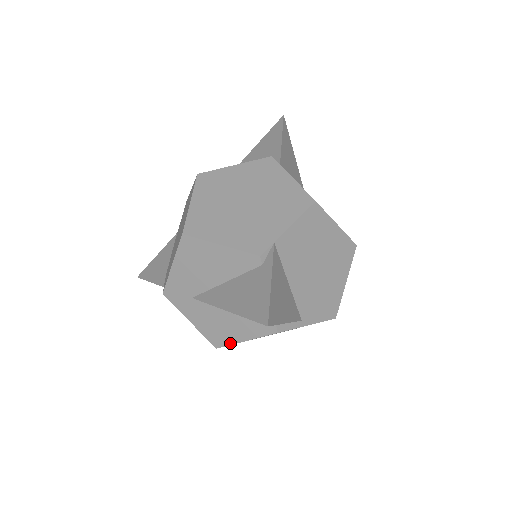
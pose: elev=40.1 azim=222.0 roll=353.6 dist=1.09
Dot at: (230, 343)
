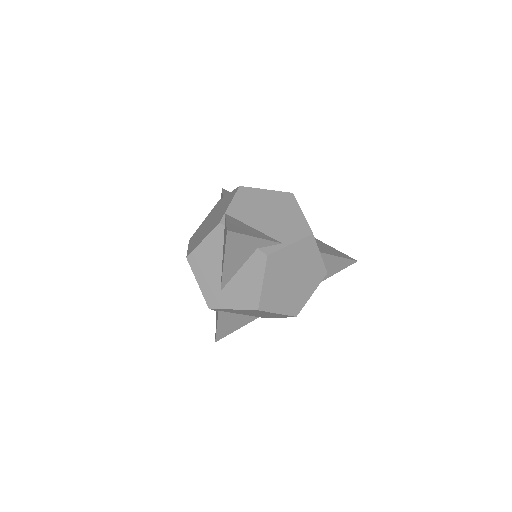
Dot at: (259, 296)
